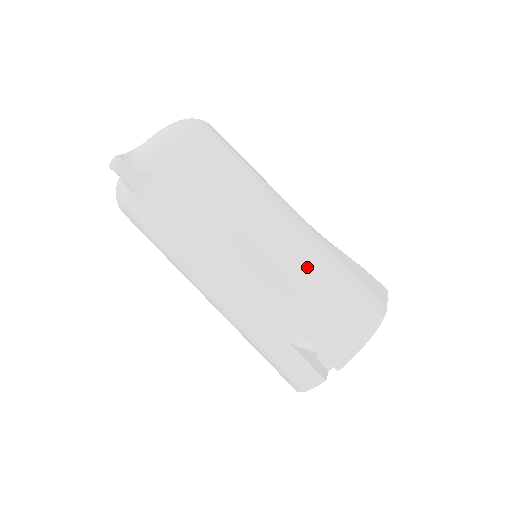
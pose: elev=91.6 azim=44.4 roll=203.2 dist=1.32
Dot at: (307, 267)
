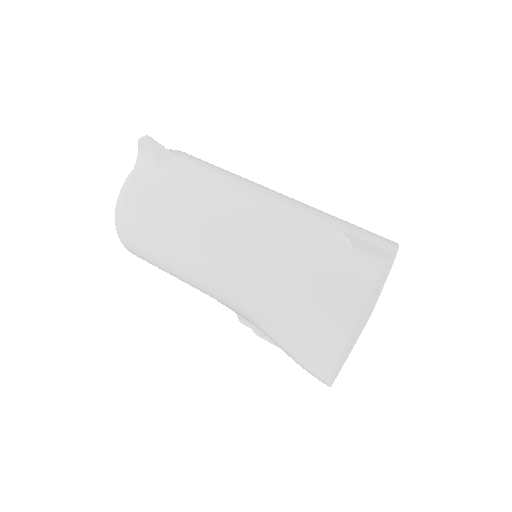
Dot at: occluded
